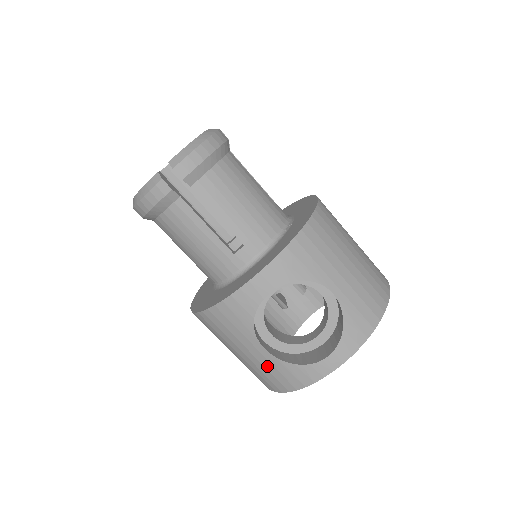
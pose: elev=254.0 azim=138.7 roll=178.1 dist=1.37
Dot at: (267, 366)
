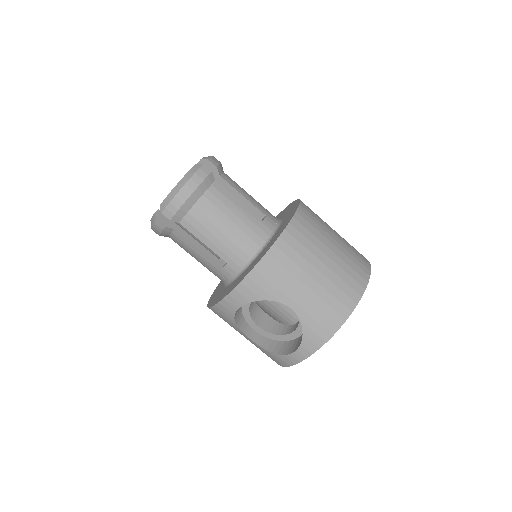
Dot at: occluded
